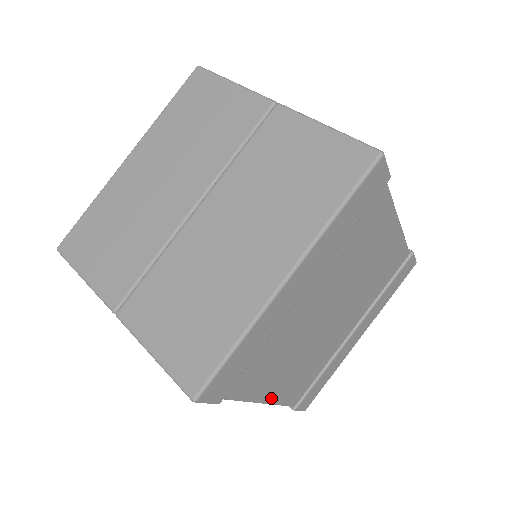
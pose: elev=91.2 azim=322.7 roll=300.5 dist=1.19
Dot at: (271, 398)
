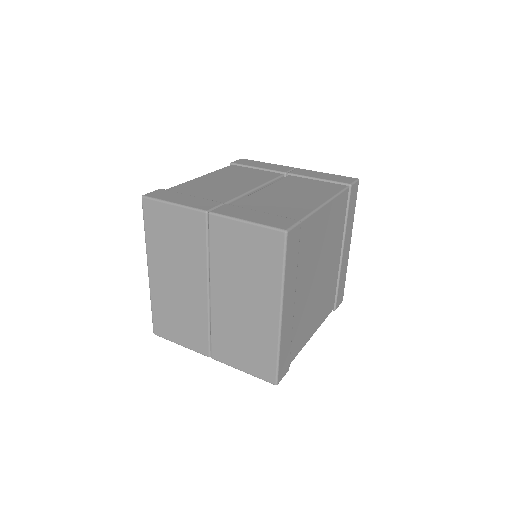
Dot at: (315, 329)
